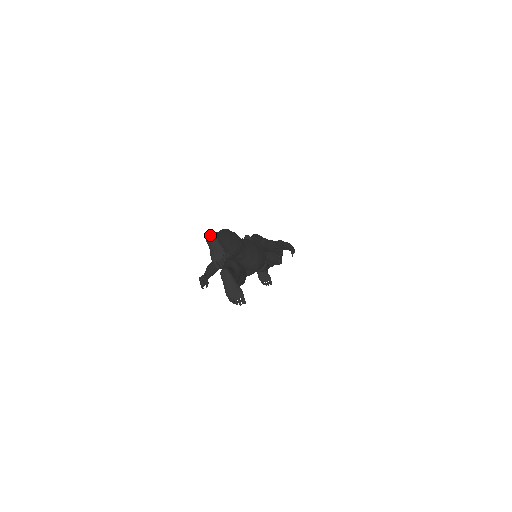
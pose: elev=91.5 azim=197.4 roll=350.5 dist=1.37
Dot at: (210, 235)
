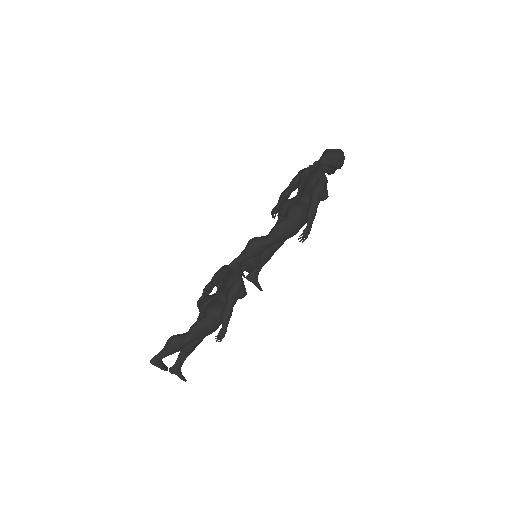
Dot at: (152, 364)
